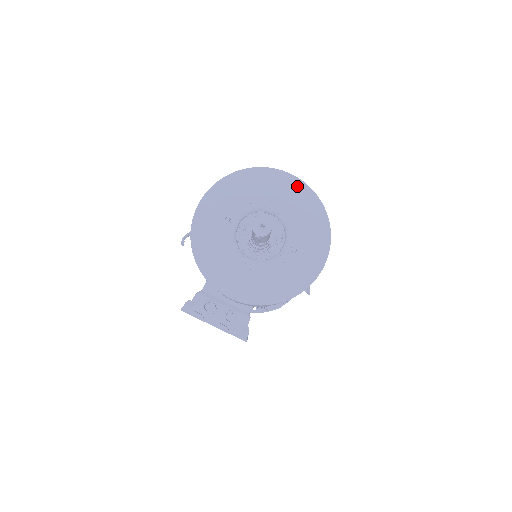
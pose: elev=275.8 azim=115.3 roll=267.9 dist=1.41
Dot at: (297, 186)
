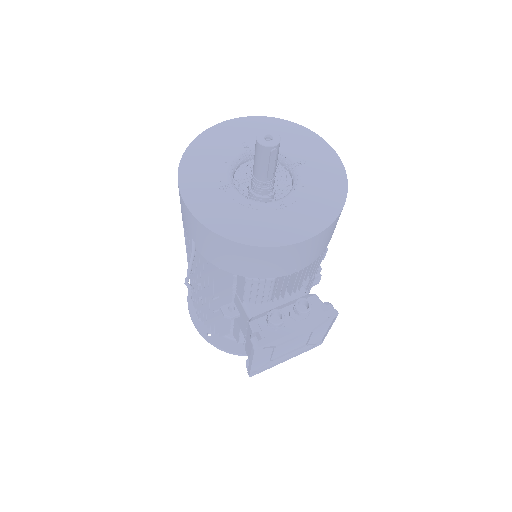
Dot at: (245, 123)
